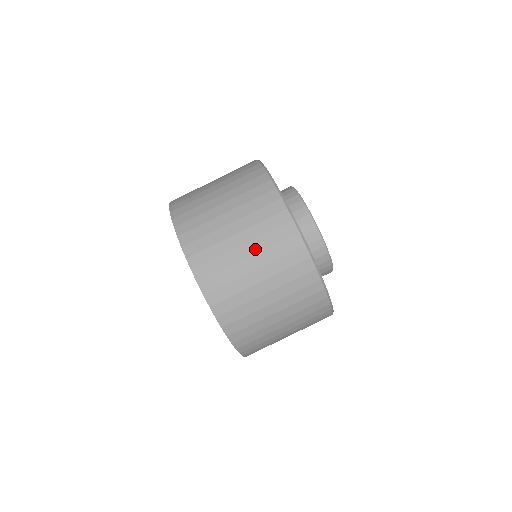
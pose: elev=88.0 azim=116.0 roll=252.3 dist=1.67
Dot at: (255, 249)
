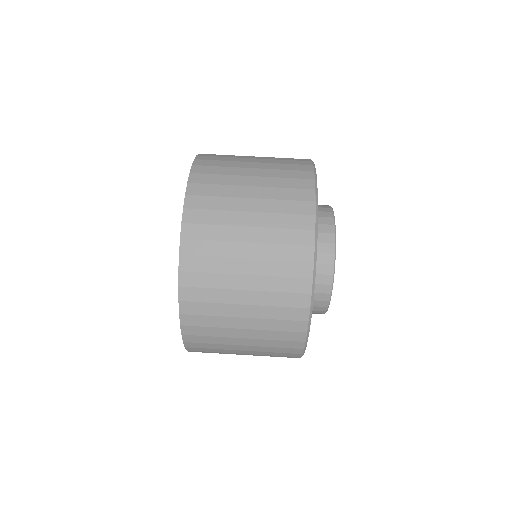
Dot at: (258, 269)
